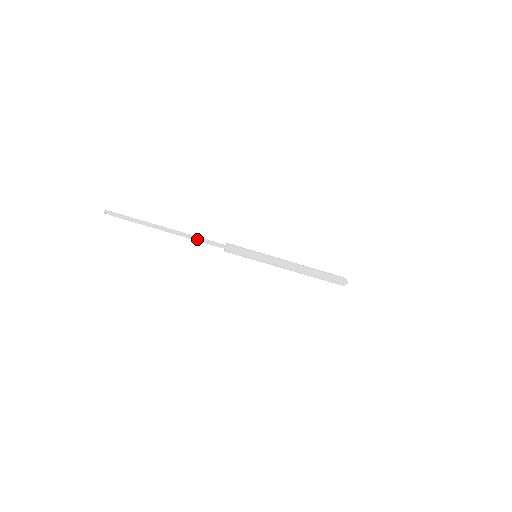
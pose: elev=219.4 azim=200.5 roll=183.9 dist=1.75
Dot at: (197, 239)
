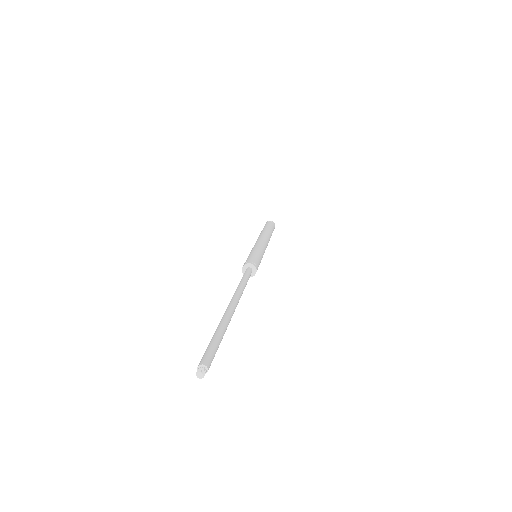
Dot at: occluded
